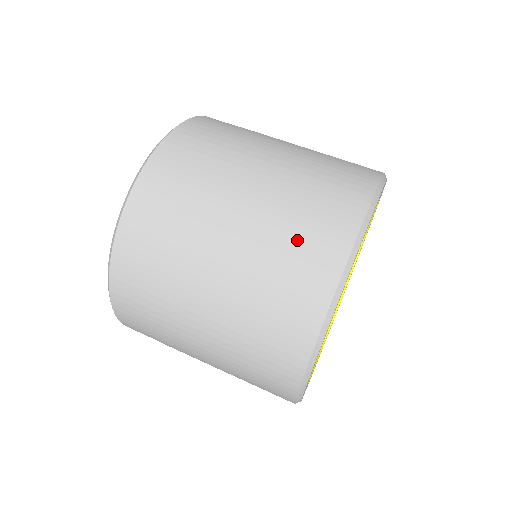
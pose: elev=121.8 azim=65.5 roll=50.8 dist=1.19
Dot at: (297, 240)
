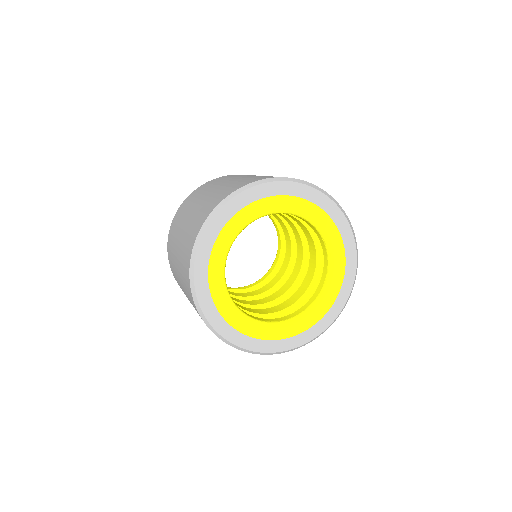
Dot at: occluded
